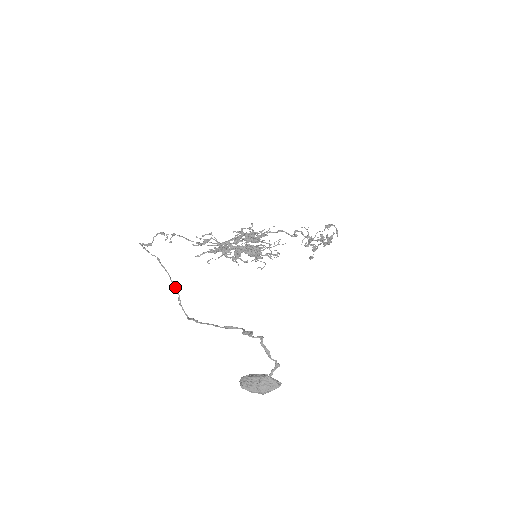
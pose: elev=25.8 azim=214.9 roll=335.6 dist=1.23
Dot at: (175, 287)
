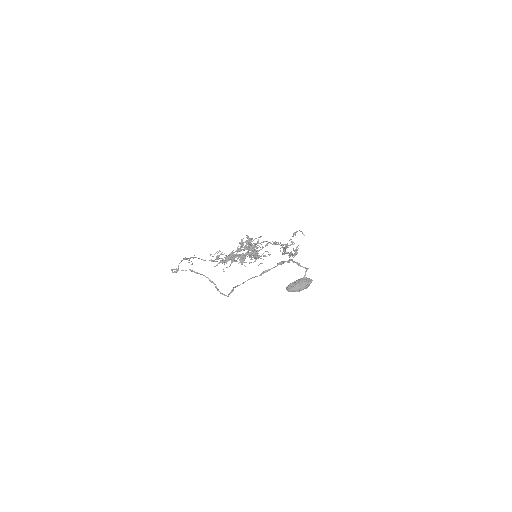
Dot at: (211, 281)
